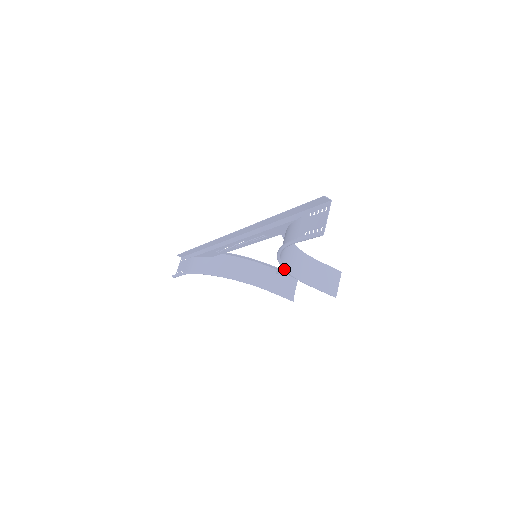
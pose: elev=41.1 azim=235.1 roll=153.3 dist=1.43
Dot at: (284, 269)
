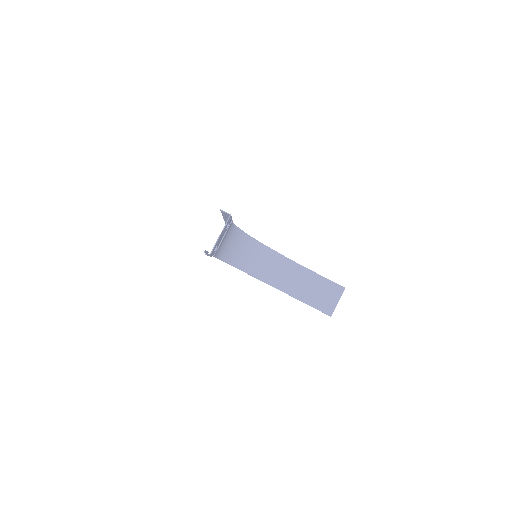
Dot at: (254, 277)
